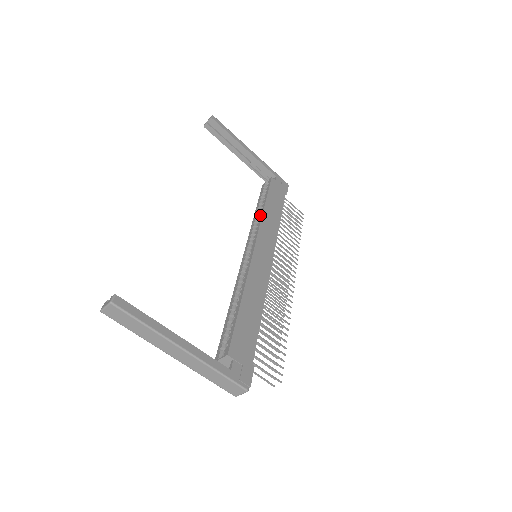
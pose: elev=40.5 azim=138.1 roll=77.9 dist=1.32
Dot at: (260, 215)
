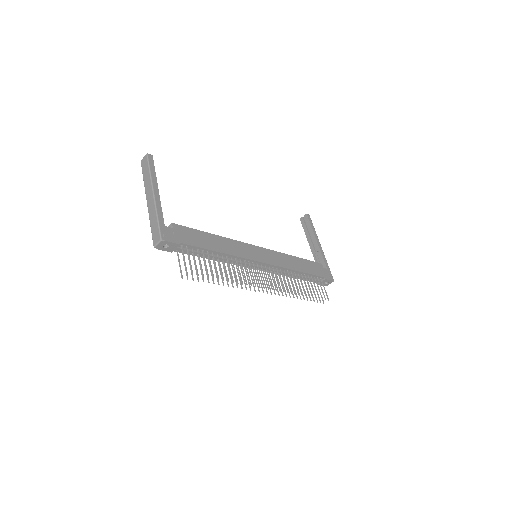
Dot at: (286, 255)
